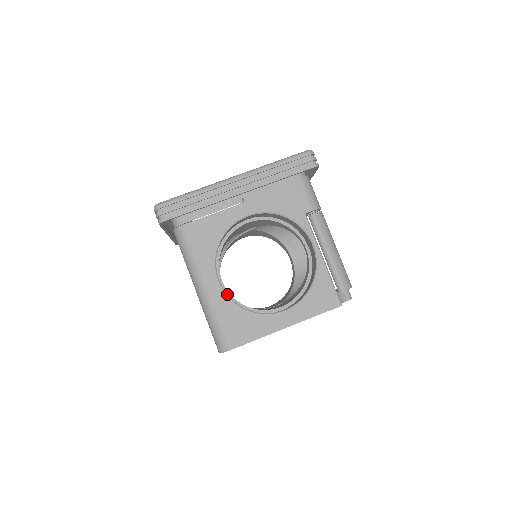
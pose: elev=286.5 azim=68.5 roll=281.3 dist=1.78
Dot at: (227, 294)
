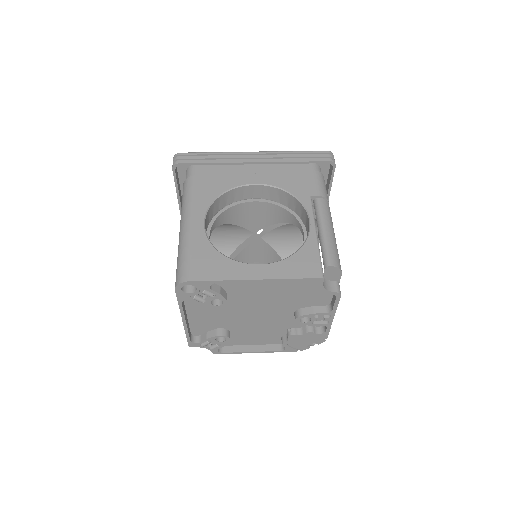
Dot at: occluded
